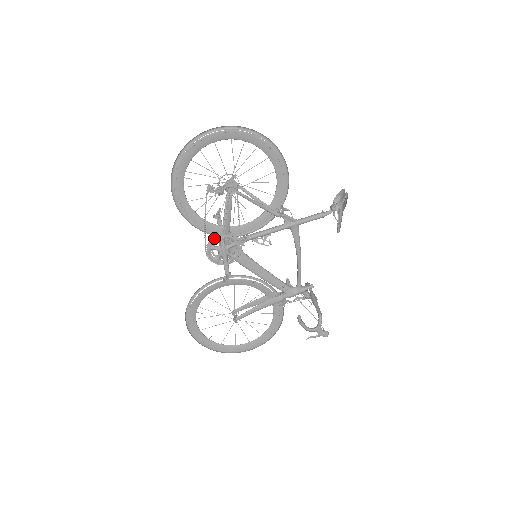
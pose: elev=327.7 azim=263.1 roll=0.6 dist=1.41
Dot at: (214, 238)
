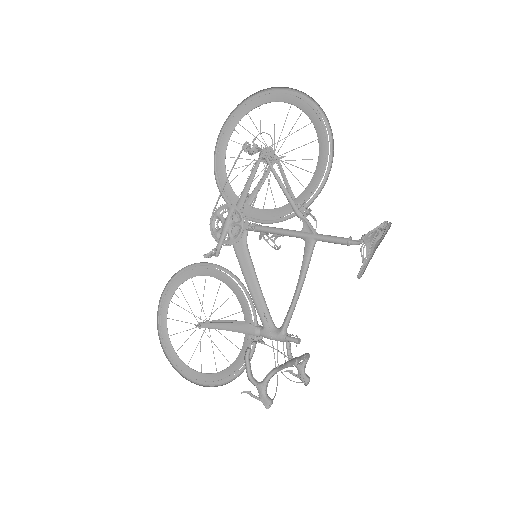
Dot at: (225, 205)
